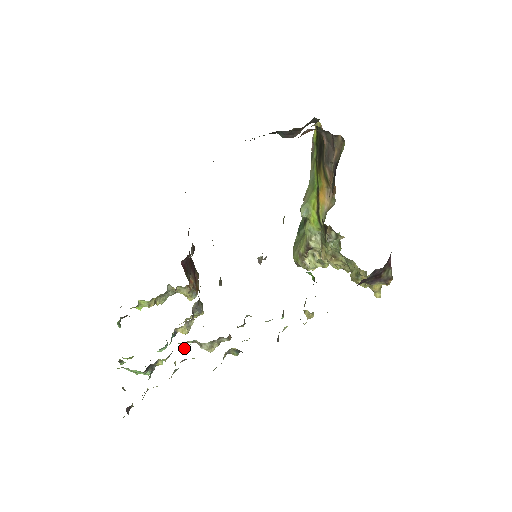
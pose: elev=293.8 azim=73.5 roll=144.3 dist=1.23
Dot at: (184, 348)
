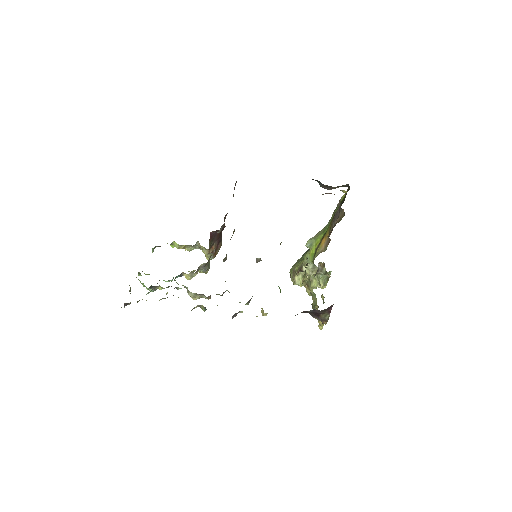
Dot at: (177, 288)
